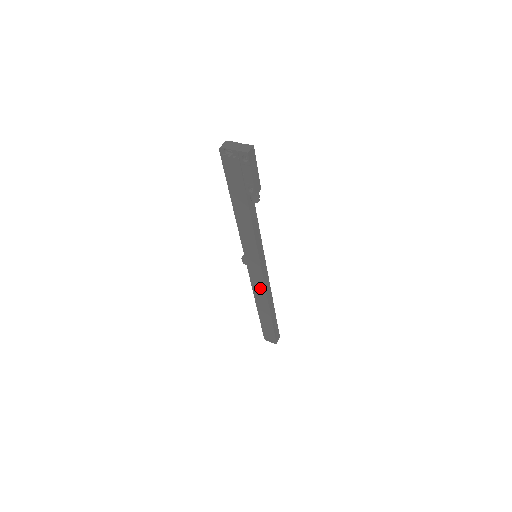
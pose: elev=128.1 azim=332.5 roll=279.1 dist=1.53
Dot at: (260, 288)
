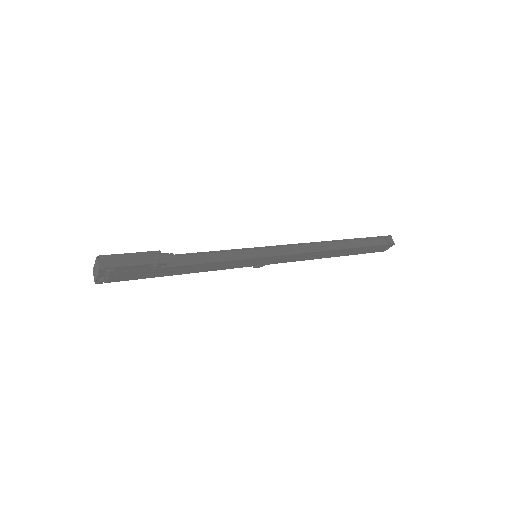
Dot at: (302, 256)
